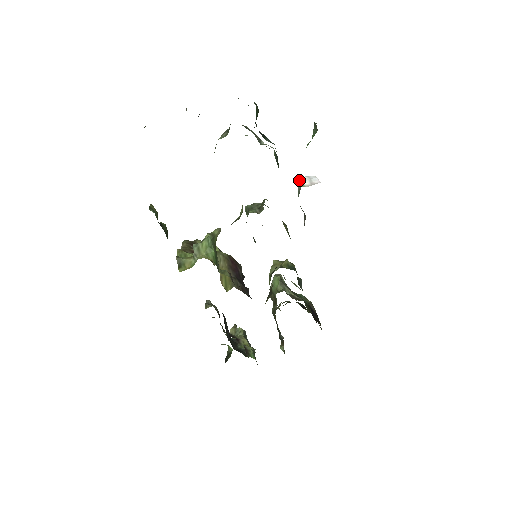
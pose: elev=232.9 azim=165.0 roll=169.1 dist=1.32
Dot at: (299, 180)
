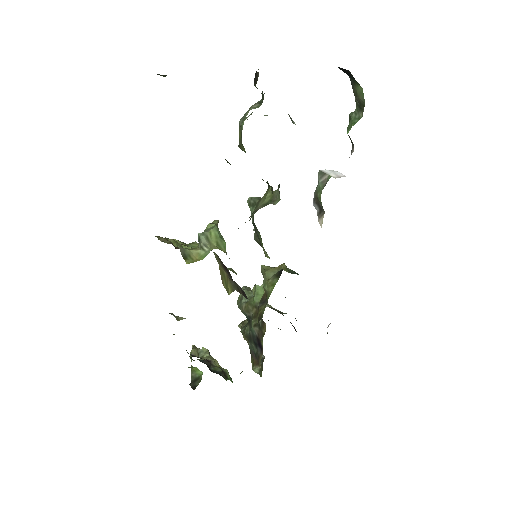
Dot at: (322, 172)
